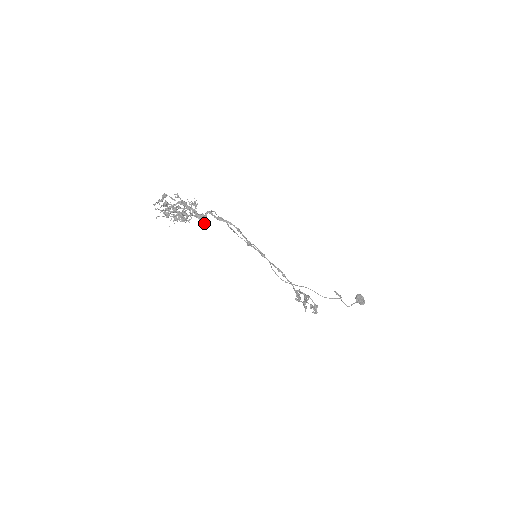
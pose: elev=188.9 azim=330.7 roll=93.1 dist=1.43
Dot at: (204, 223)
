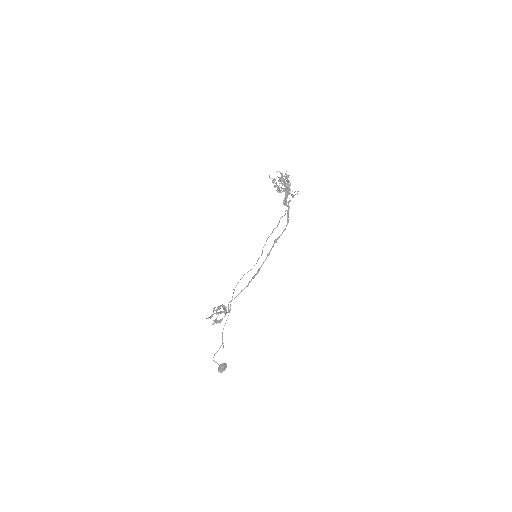
Dot at: (287, 202)
